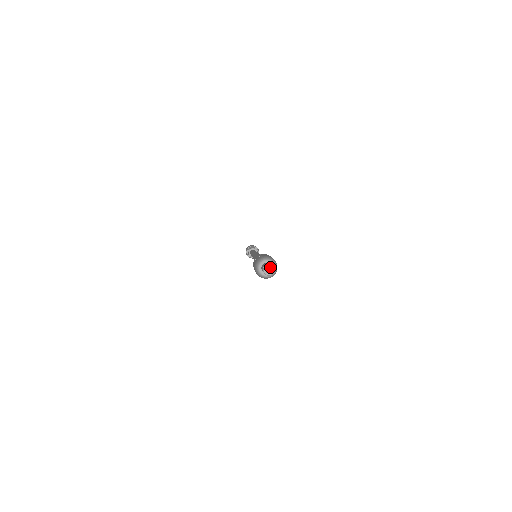
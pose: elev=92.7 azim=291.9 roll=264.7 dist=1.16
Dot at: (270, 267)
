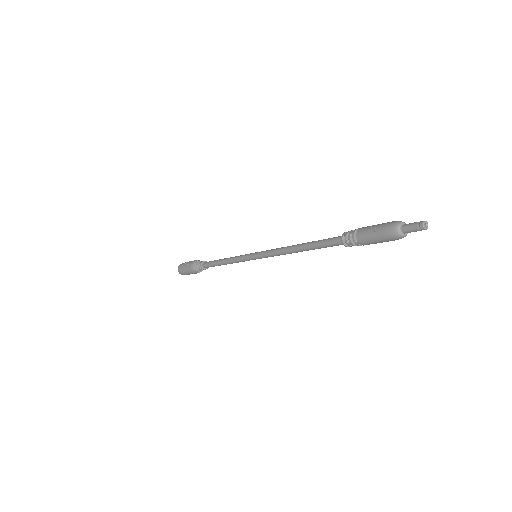
Dot at: (426, 222)
